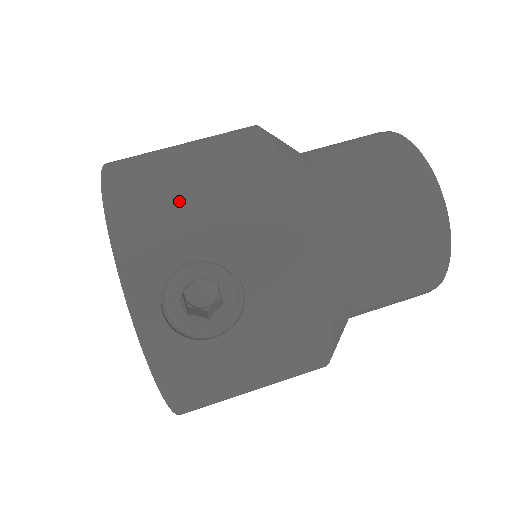
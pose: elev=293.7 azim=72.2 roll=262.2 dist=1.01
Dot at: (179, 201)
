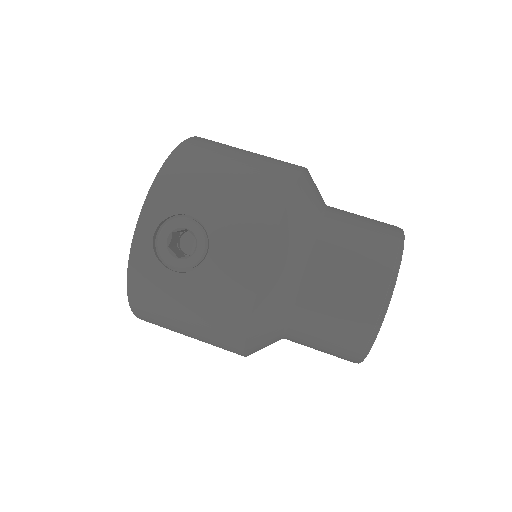
Dot at: (210, 178)
